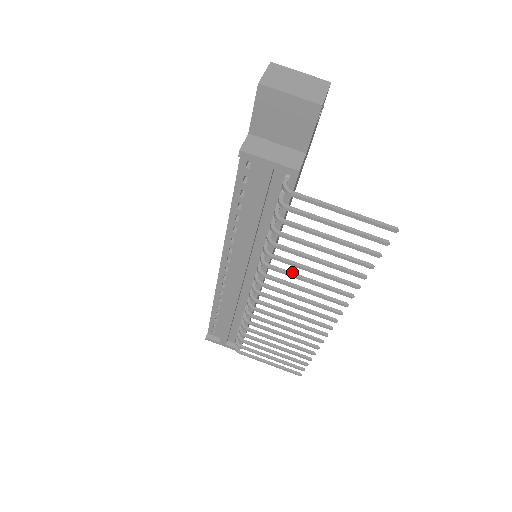
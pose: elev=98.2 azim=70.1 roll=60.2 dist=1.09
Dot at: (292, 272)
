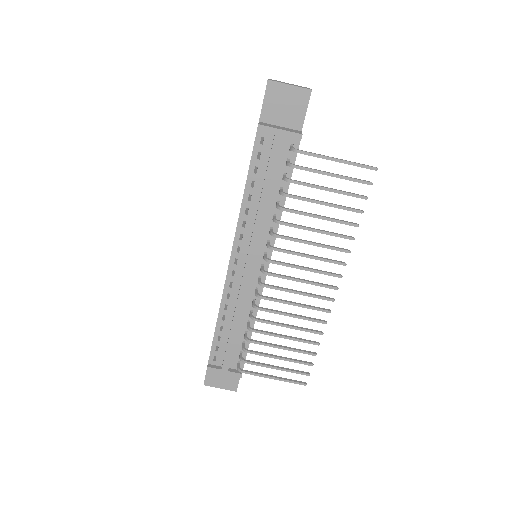
Dot at: occluded
